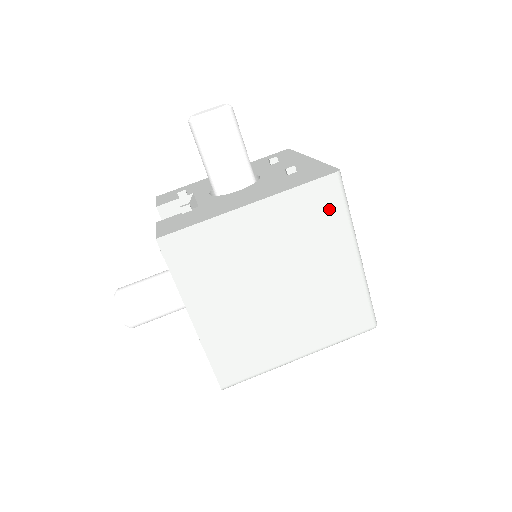
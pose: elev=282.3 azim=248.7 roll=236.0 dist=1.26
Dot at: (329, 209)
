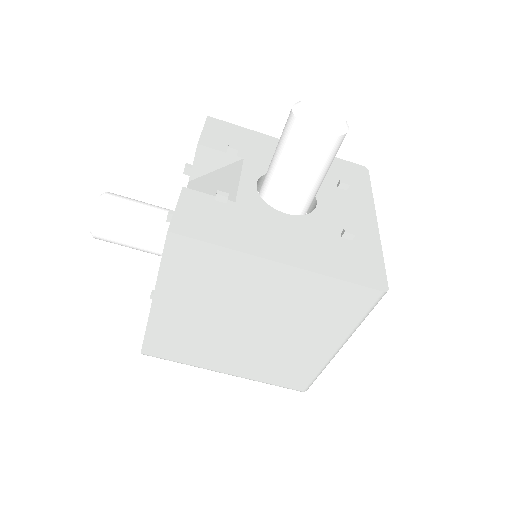
Dot at: (348, 310)
